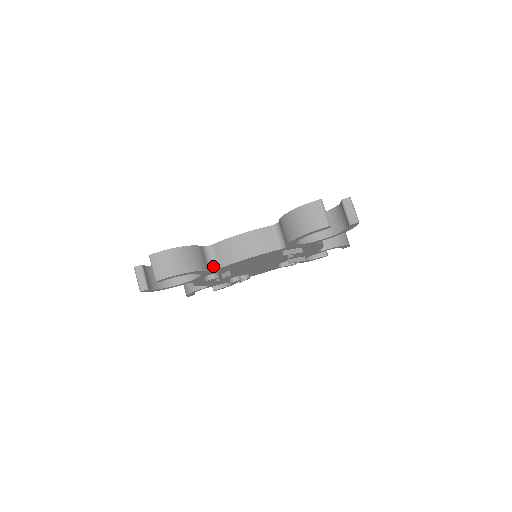
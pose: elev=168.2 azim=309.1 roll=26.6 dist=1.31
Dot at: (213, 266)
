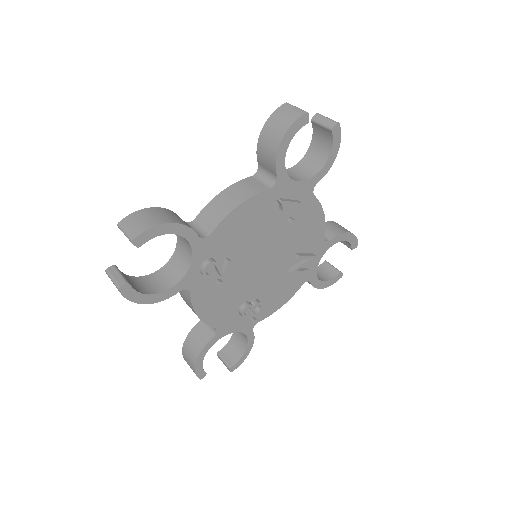
Dot at: (203, 235)
